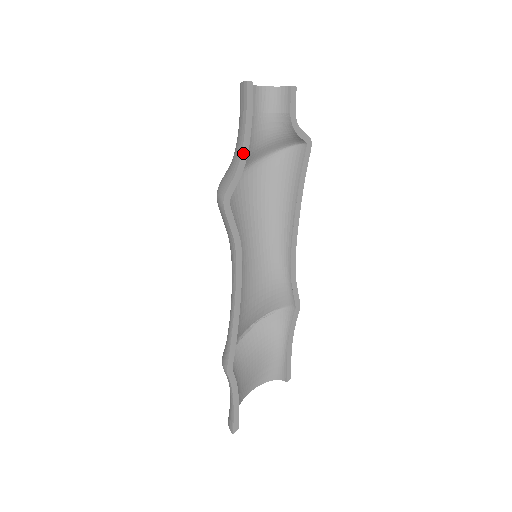
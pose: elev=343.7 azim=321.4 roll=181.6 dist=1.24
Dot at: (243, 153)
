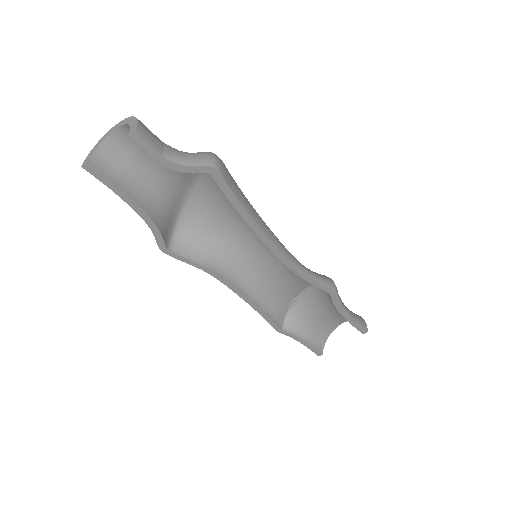
Dot at: (143, 217)
